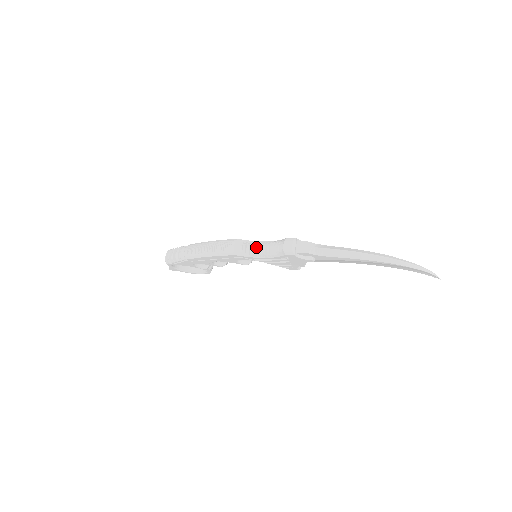
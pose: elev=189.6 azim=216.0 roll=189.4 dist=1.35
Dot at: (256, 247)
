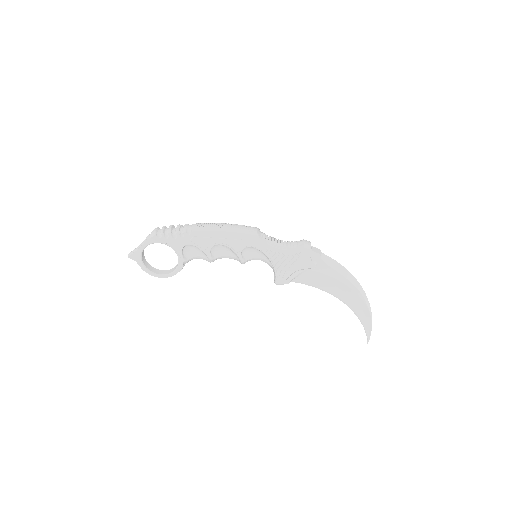
Dot at: (273, 239)
